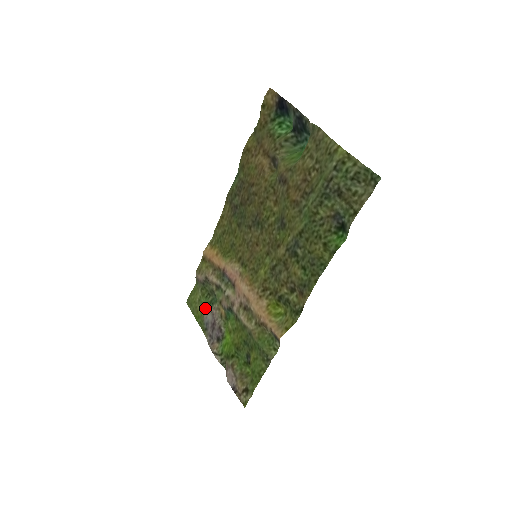
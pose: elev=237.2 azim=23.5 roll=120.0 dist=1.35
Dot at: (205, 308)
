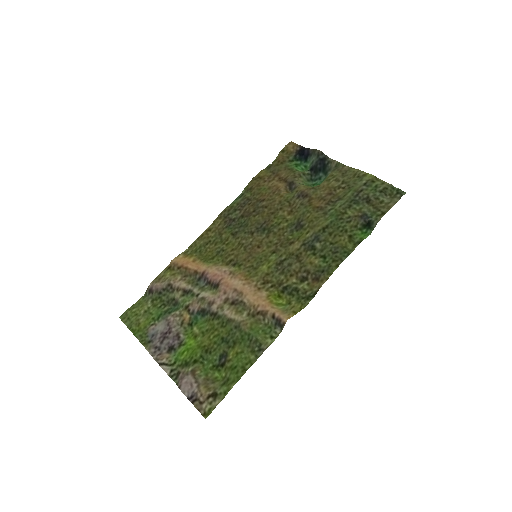
Dot at: (154, 319)
